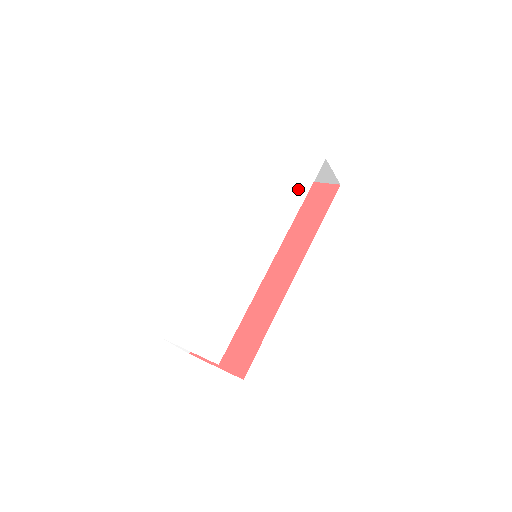
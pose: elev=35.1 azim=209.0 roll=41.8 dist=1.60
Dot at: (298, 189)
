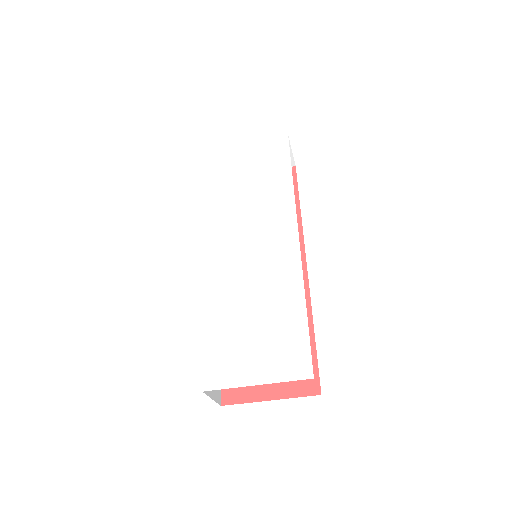
Dot at: (276, 170)
